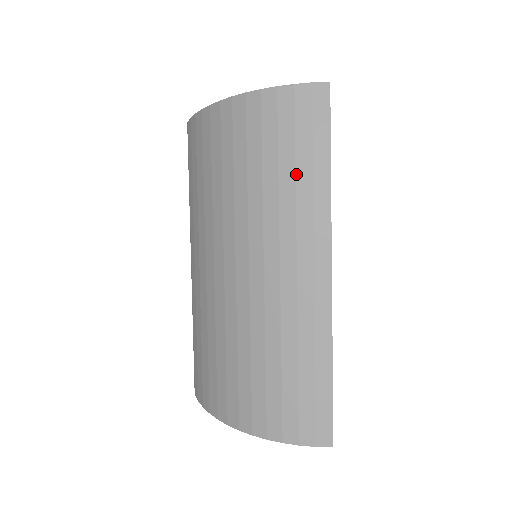
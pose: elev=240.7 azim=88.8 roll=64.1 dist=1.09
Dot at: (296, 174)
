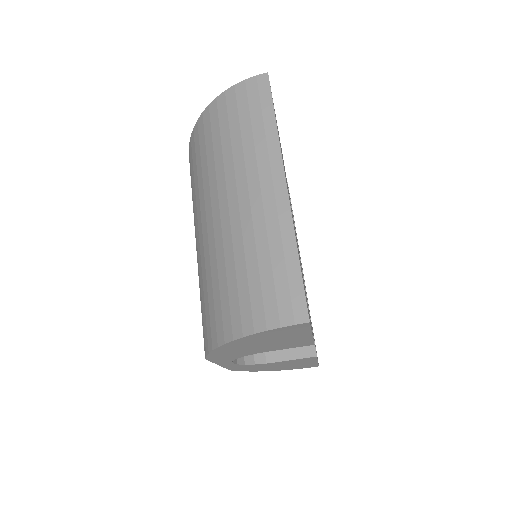
Dot at: (252, 129)
